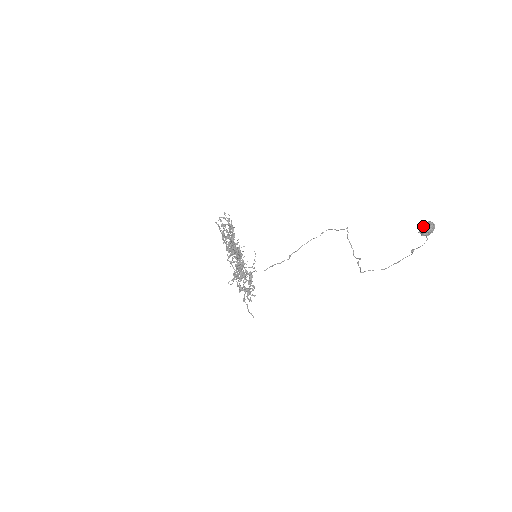
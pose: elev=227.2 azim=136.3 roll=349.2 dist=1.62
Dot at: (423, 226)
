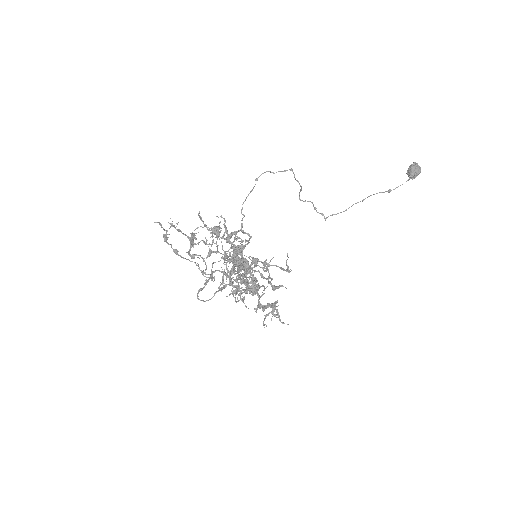
Dot at: (417, 171)
